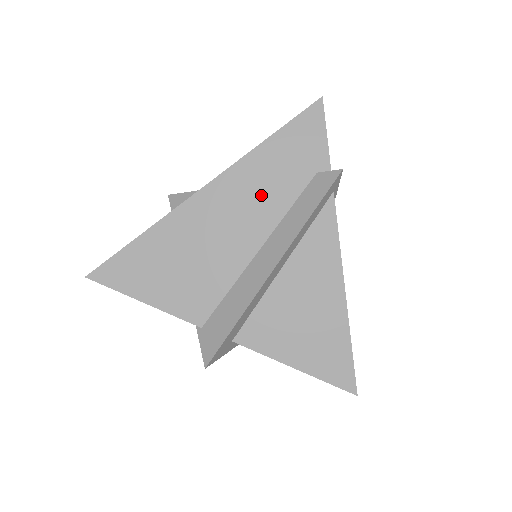
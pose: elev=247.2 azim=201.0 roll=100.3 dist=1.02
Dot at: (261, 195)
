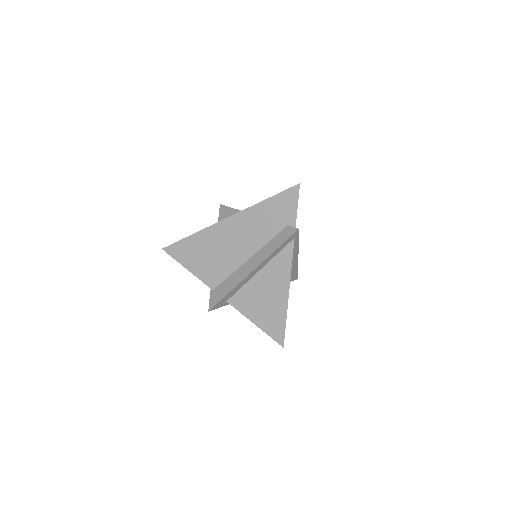
Dot at: (256, 230)
